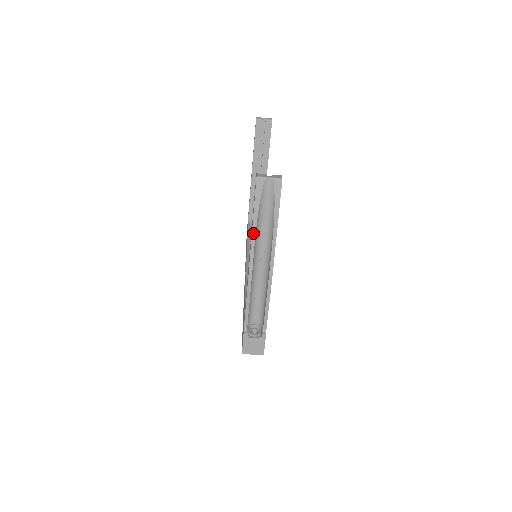
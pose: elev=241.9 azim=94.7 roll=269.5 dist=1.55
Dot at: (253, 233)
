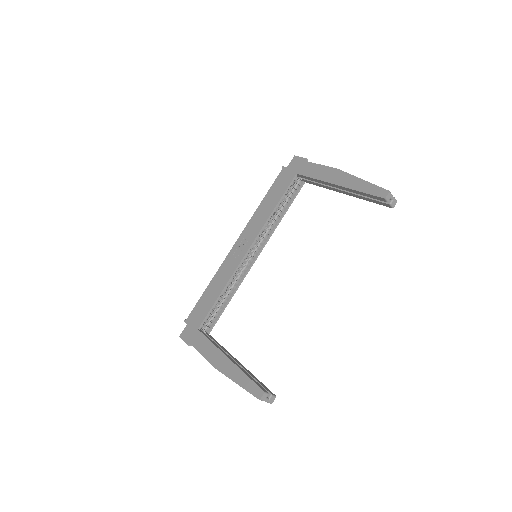
Dot at: (233, 381)
